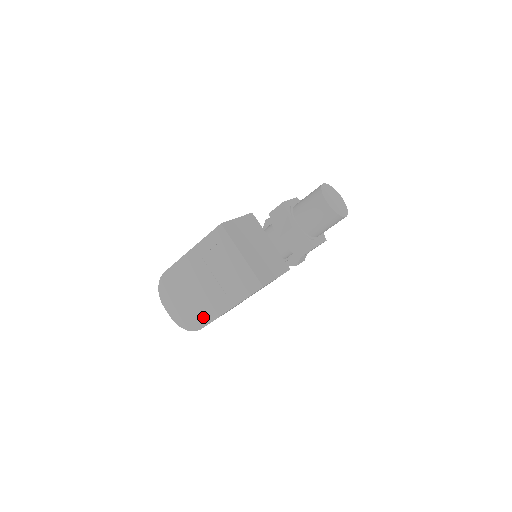
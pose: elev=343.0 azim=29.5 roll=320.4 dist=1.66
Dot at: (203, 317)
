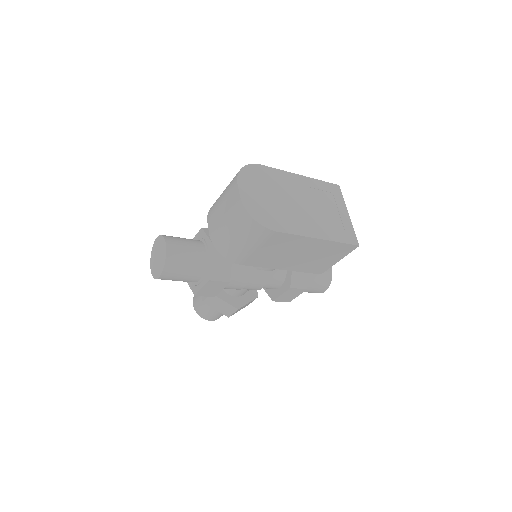
Dot at: (285, 224)
